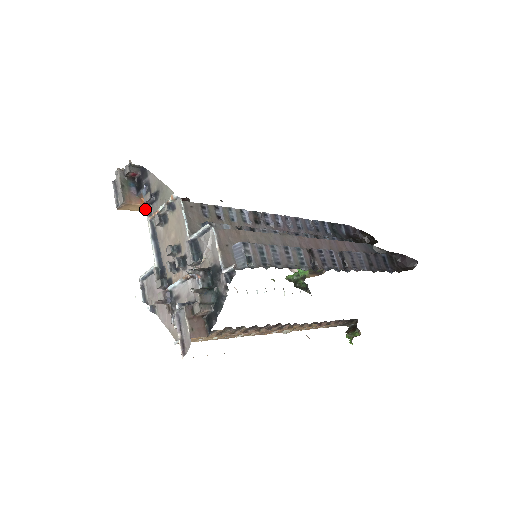
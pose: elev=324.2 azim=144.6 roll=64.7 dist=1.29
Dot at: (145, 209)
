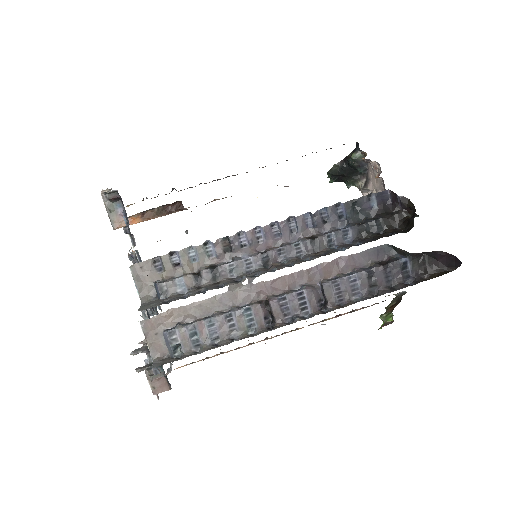
Dot at: occluded
